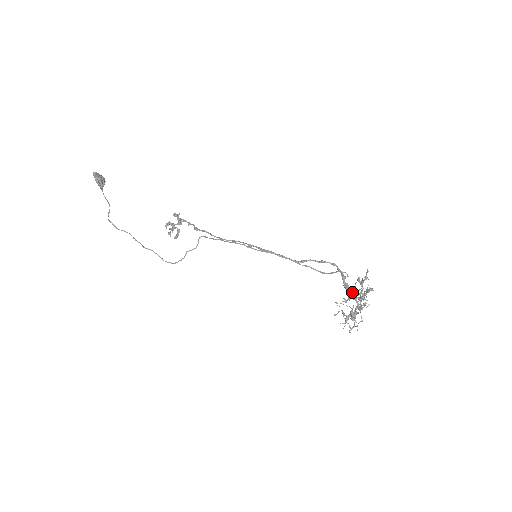
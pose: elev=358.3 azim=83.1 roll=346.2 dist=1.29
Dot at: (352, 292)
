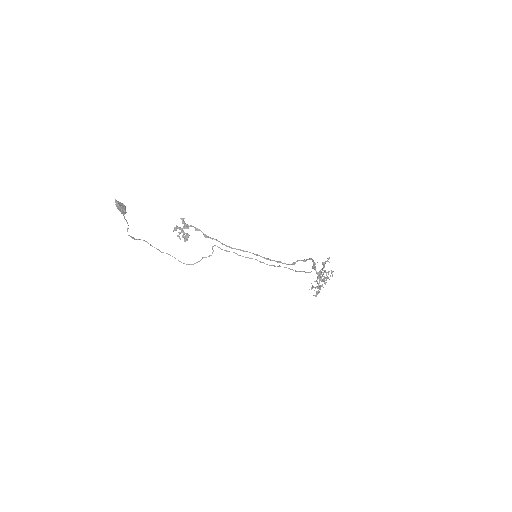
Dot at: (319, 273)
